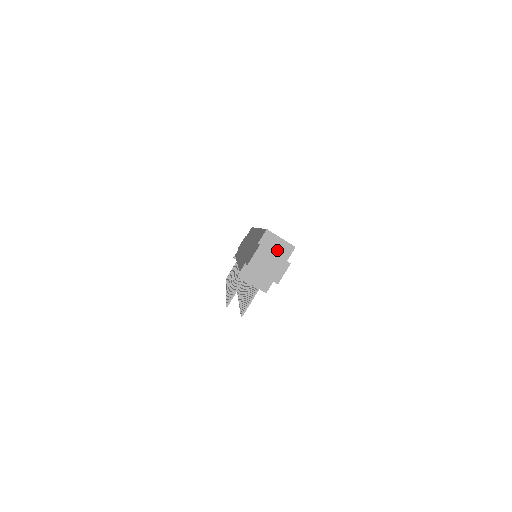
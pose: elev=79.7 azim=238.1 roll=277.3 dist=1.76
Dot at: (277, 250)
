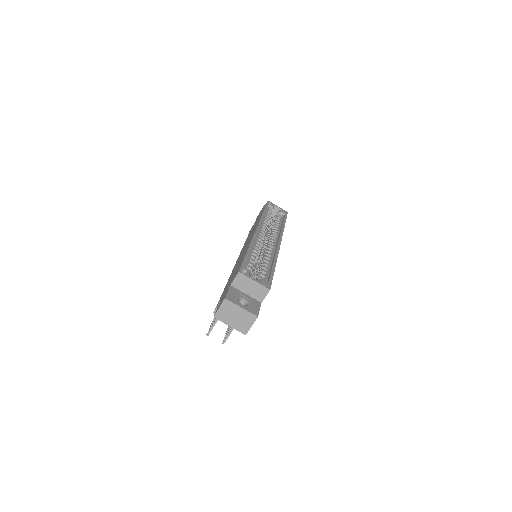
Dot at: (251, 292)
